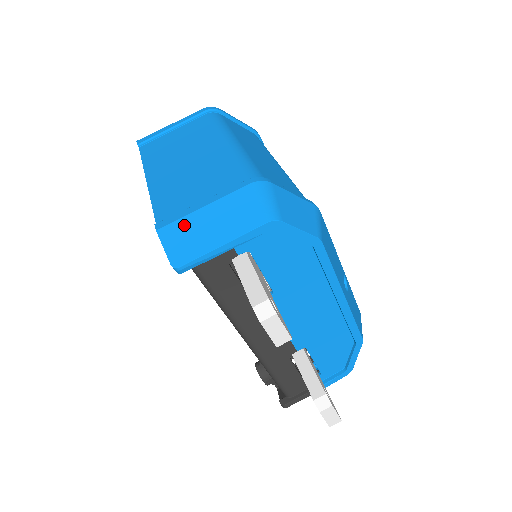
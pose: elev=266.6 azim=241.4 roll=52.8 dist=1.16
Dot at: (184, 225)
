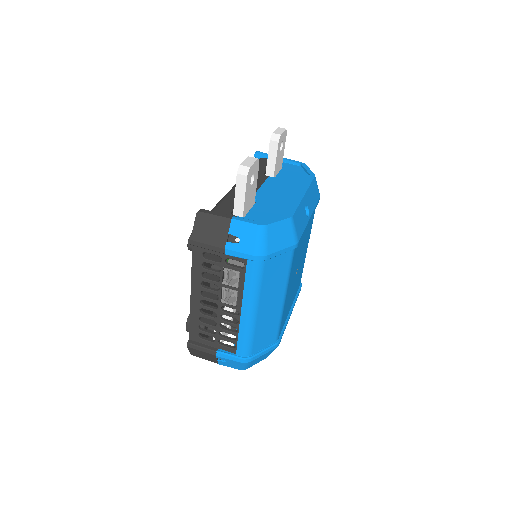
Dot at: occluded
